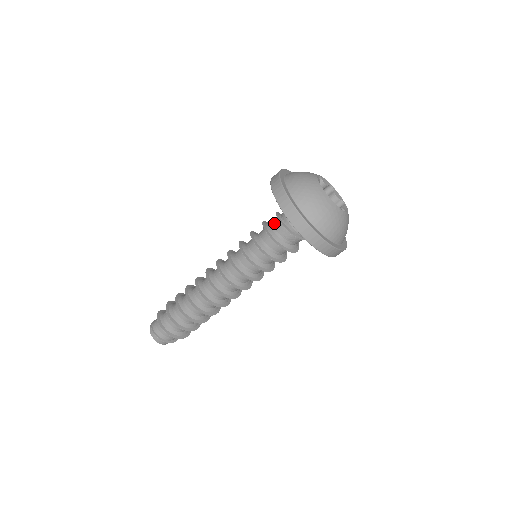
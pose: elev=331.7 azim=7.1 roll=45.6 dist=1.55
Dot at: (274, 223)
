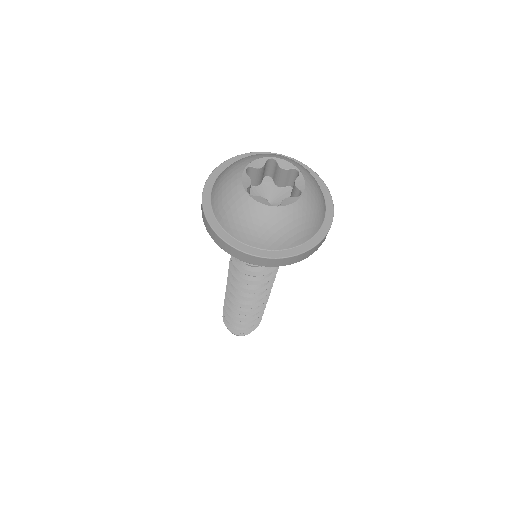
Dot at: occluded
